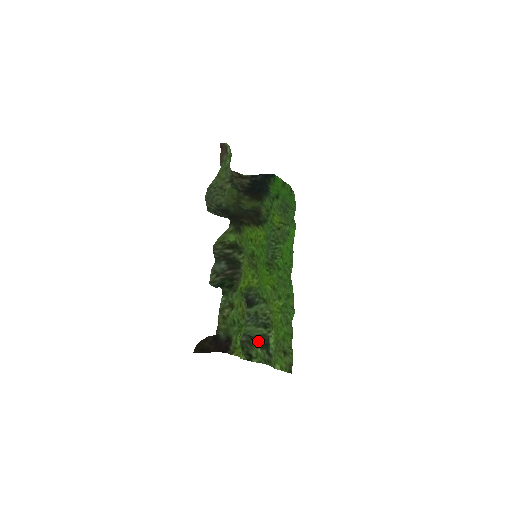
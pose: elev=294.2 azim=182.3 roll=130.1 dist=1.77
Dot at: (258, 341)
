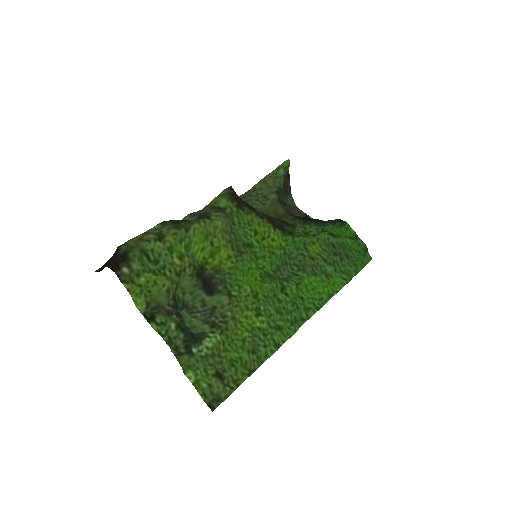
Dot at: (184, 322)
